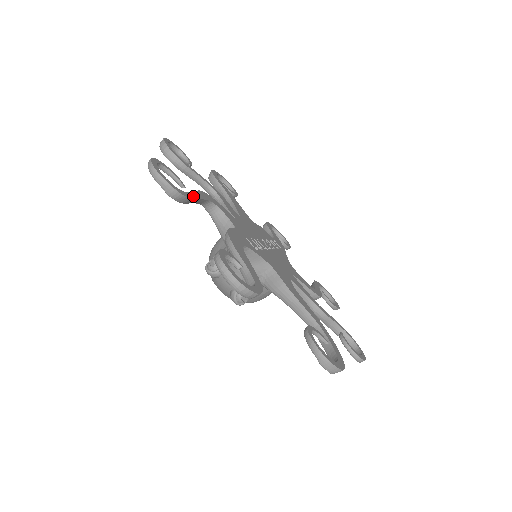
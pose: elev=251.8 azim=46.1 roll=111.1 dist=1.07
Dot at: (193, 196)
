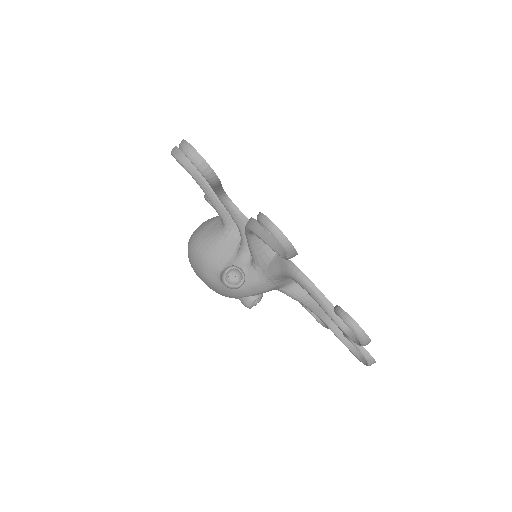
Dot at: occluded
